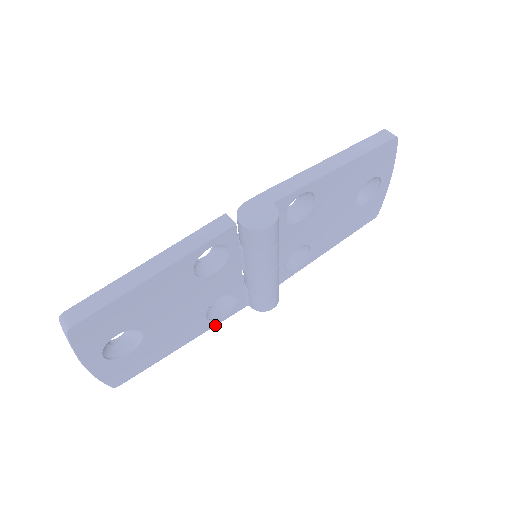
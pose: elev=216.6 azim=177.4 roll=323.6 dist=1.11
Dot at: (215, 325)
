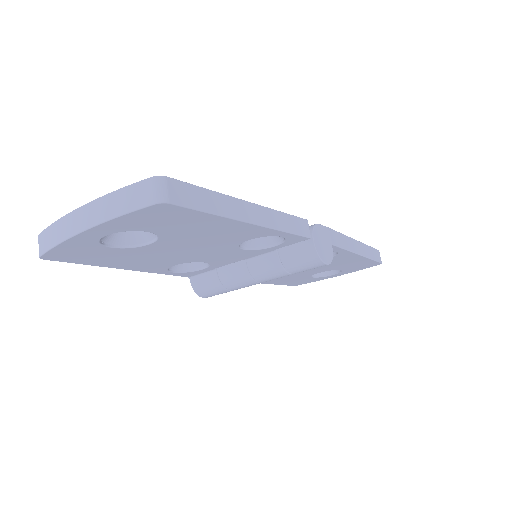
Dot at: (159, 273)
